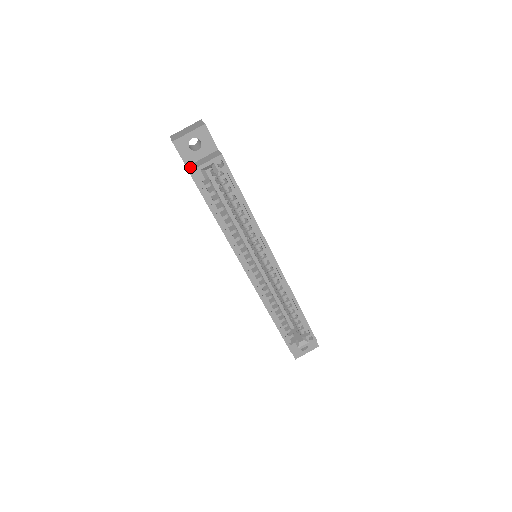
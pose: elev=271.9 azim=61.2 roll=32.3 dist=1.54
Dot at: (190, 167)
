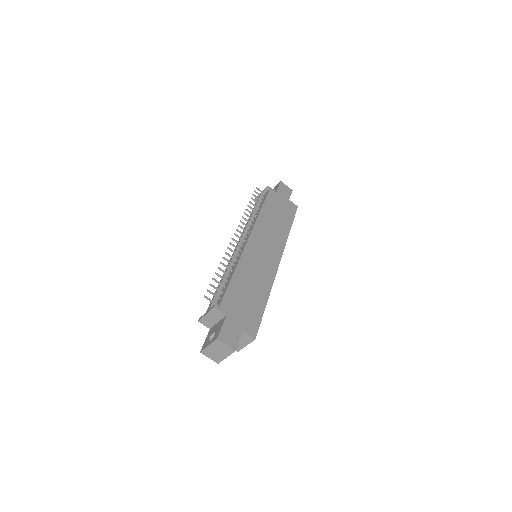
Dot at: occluded
